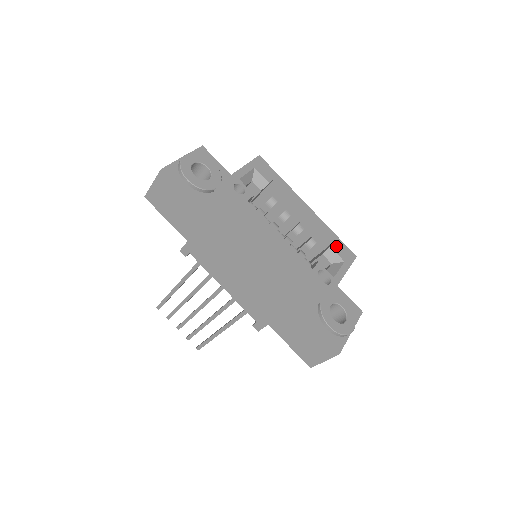
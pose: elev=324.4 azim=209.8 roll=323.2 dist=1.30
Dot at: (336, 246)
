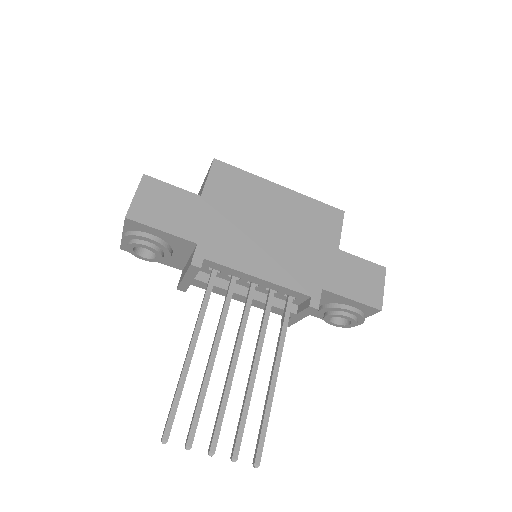
Dot at: occluded
